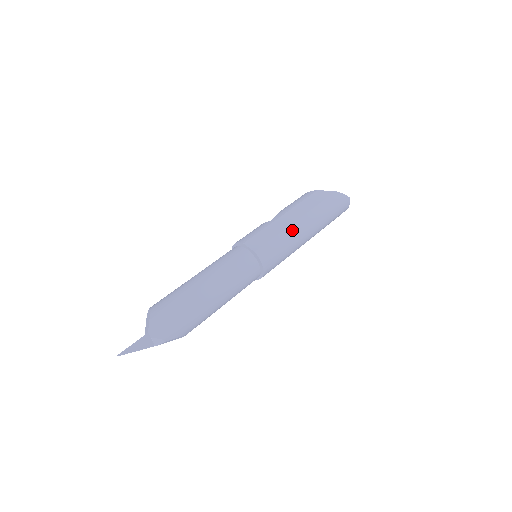
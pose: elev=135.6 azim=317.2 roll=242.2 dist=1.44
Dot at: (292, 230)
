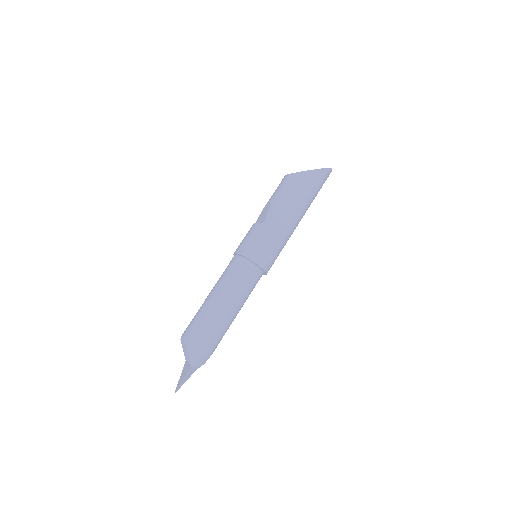
Dot at: (285, 229)
